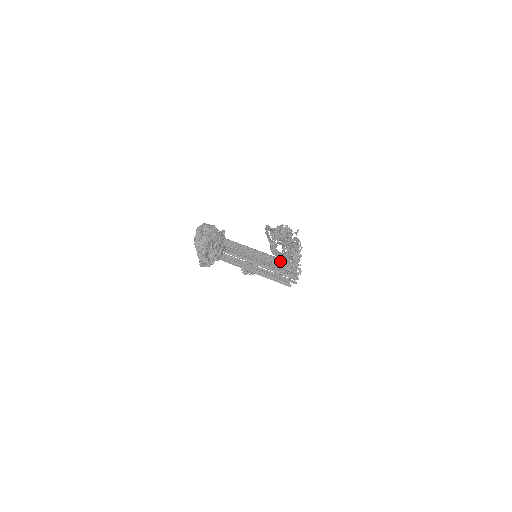
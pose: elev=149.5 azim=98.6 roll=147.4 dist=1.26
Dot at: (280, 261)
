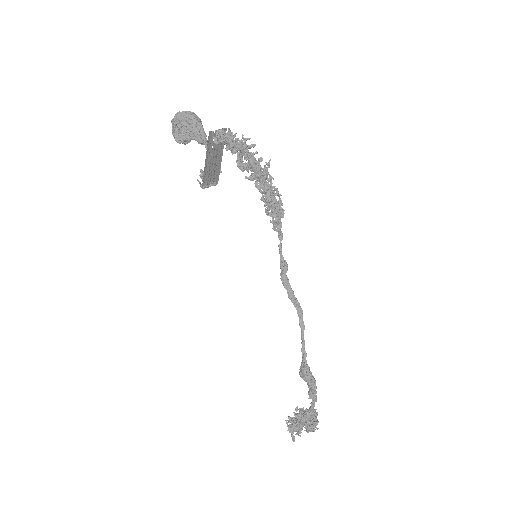
Dot at: occluded
